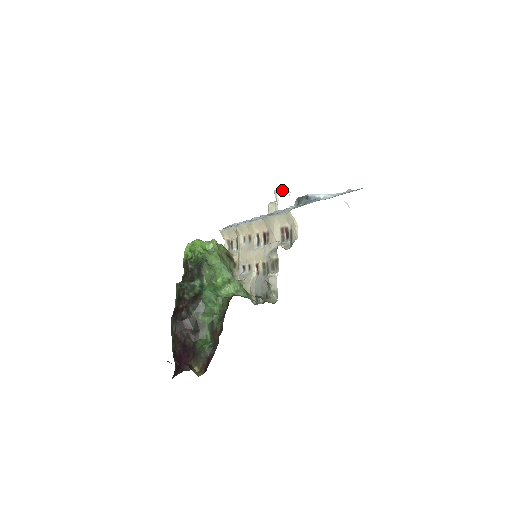
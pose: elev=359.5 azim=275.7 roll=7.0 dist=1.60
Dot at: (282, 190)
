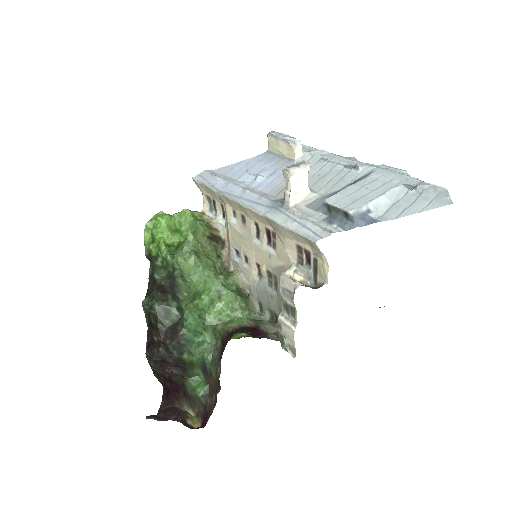
Dot at: (297, 169)
